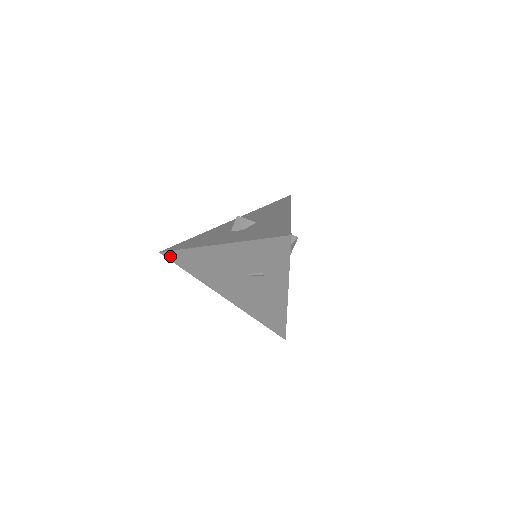
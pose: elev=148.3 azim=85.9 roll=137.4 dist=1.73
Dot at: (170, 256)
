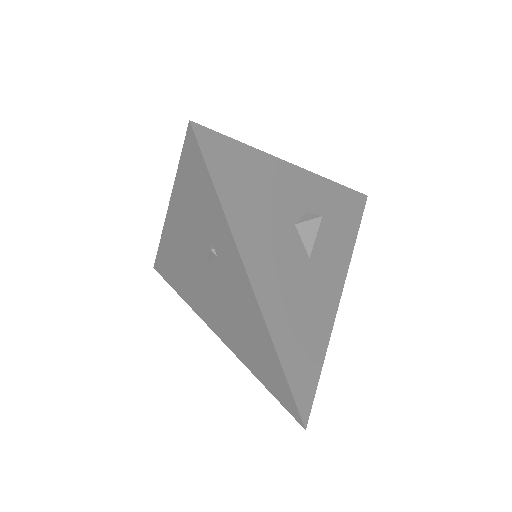
Dot at: (160, 269)
